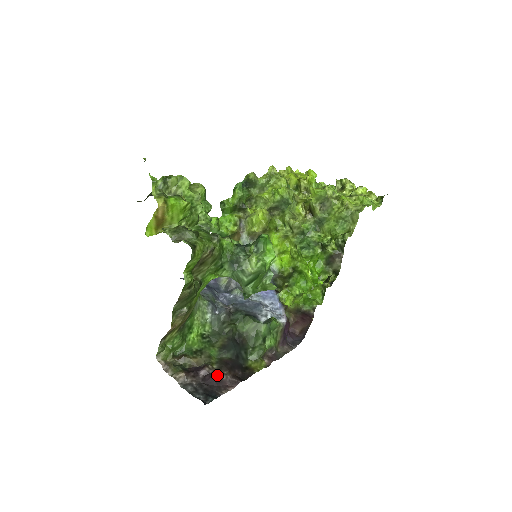
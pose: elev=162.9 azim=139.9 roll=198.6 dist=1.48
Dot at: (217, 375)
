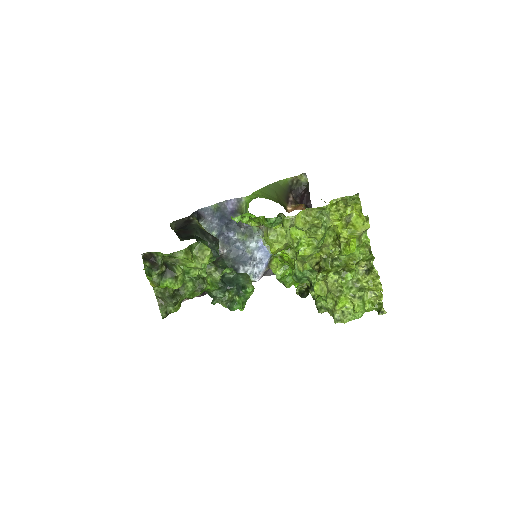
Dot at: occluded
